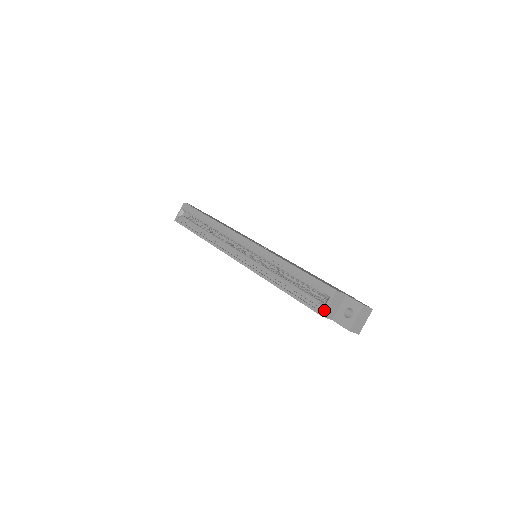
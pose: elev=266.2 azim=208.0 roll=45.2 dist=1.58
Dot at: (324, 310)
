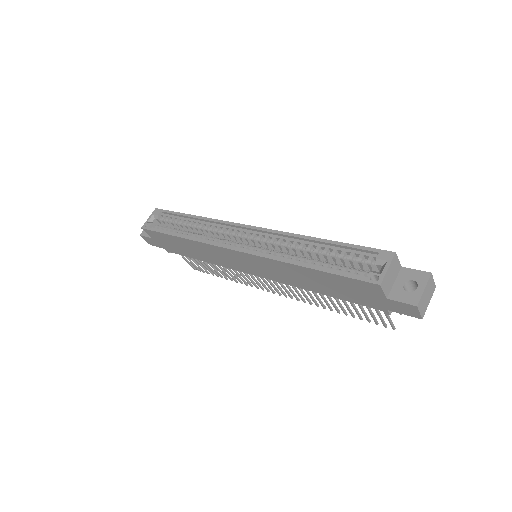
Dot at: (381, 277)
